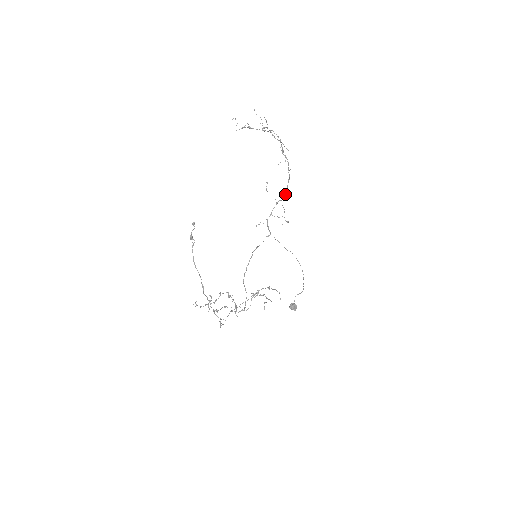
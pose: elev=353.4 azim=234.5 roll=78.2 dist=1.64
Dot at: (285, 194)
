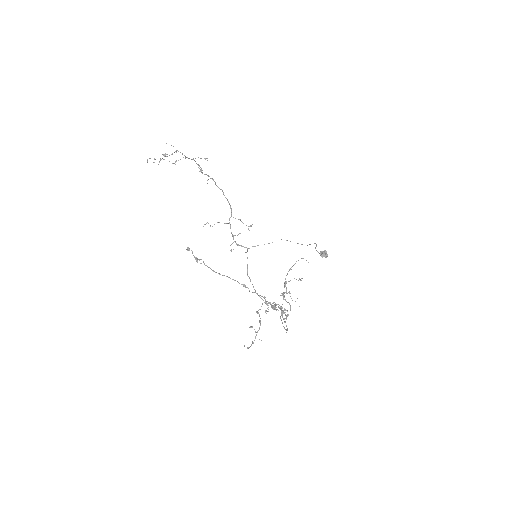
Dot at: (230, 207)
